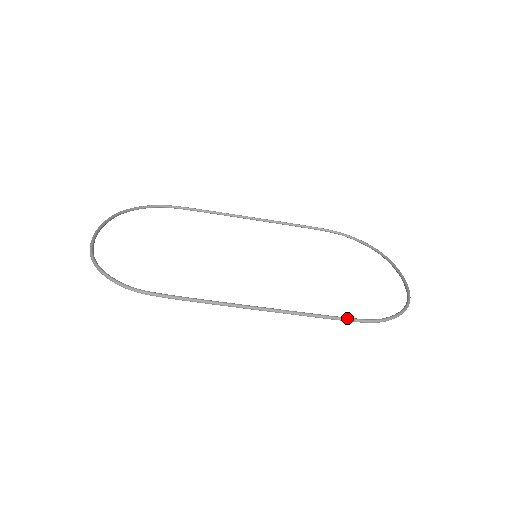
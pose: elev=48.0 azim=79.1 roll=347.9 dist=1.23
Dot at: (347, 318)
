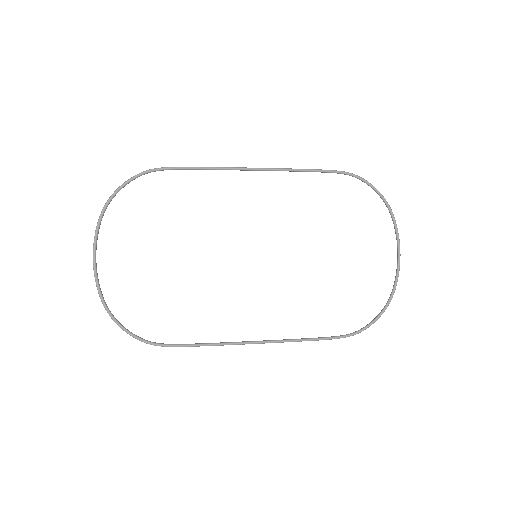
Dot at: (328, 339)
